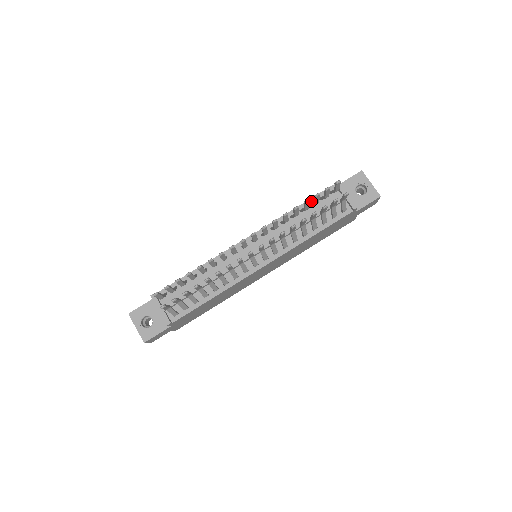
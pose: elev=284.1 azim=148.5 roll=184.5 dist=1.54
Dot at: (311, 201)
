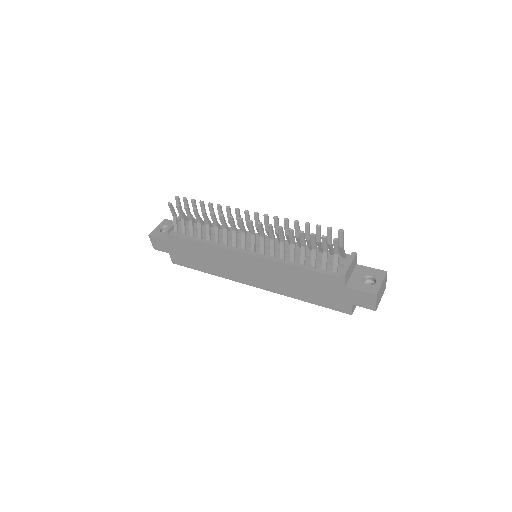
Dot at: occluded
